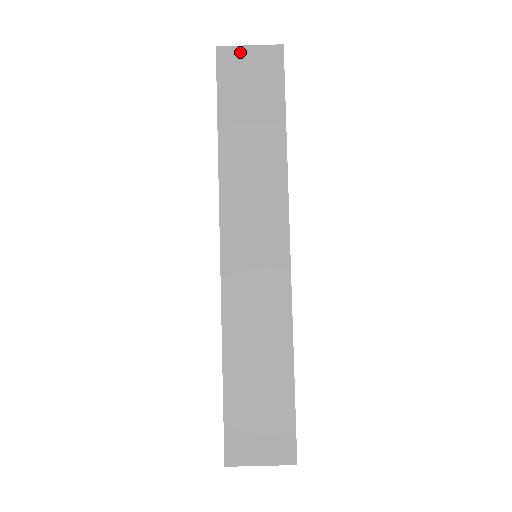
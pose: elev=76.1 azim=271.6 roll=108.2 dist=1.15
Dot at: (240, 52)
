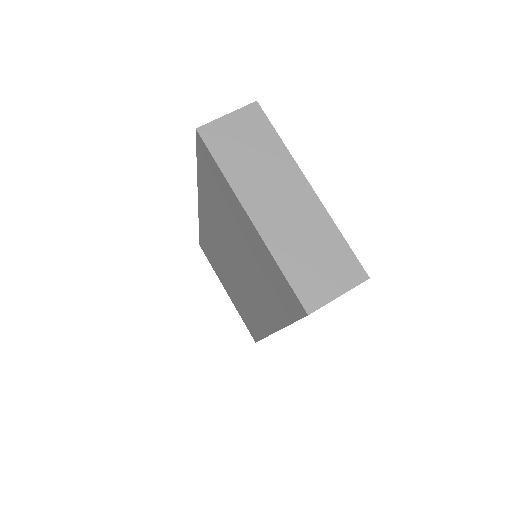
Dot at: occluded
